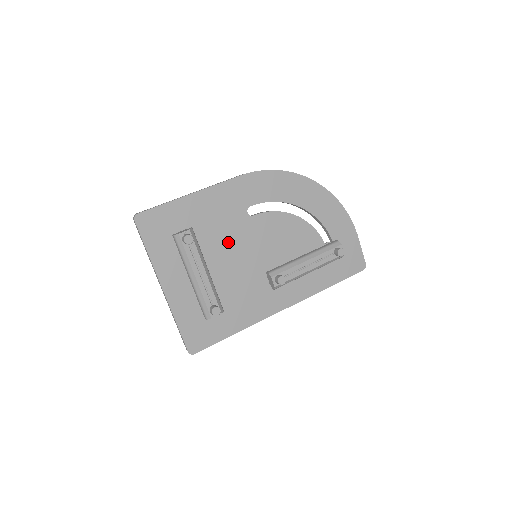
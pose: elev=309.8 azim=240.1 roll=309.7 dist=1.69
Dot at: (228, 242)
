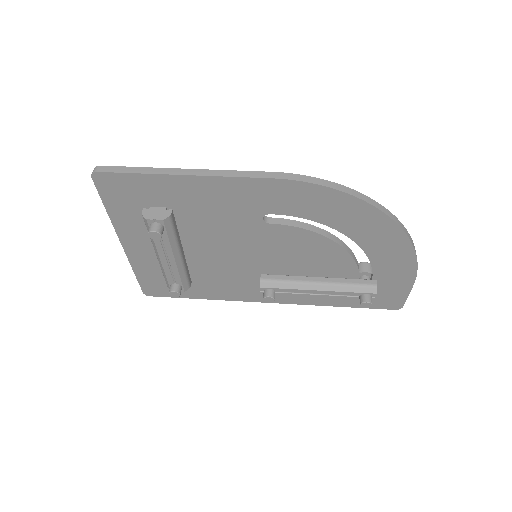
Dot at: (222, 235)
